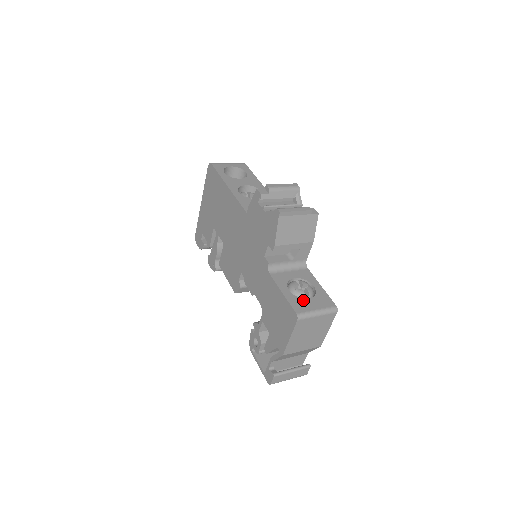
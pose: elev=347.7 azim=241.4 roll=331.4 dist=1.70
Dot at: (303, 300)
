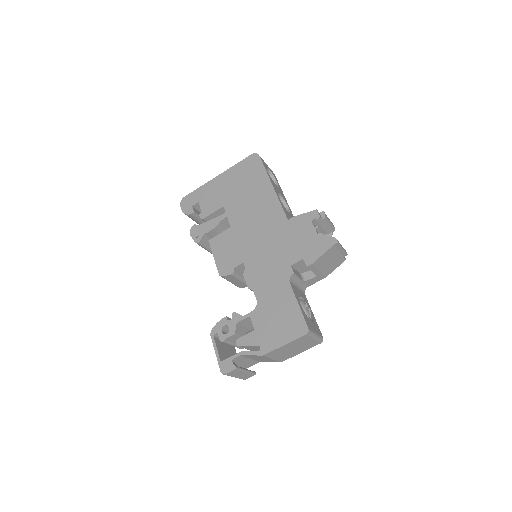
Dot at: (309, 319)
